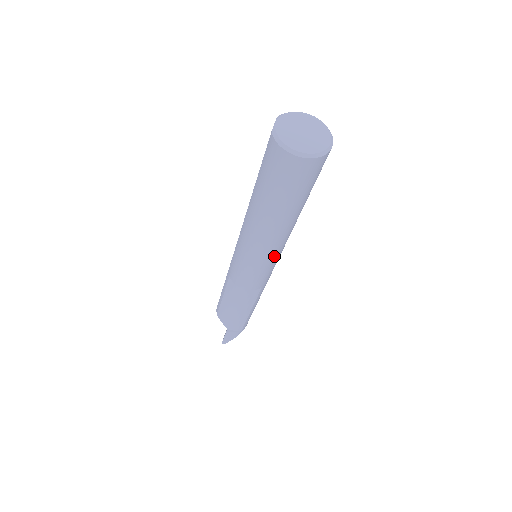
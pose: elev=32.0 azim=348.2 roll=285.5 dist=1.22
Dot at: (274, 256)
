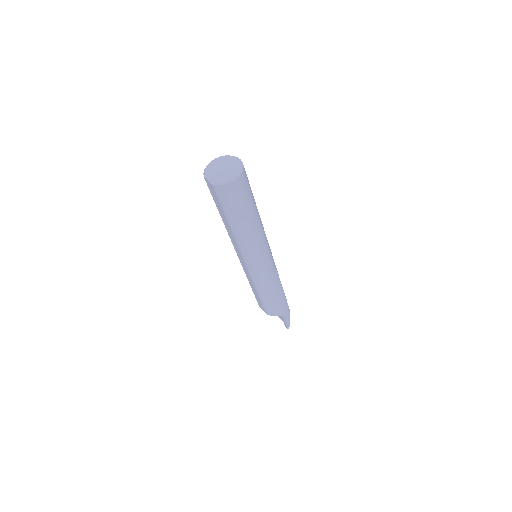
Dot at: (267, 241)
